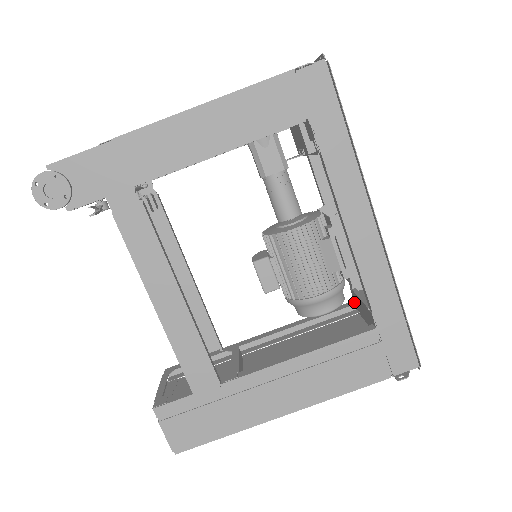
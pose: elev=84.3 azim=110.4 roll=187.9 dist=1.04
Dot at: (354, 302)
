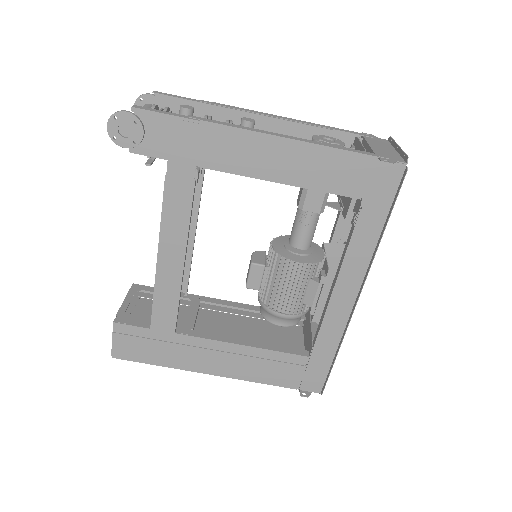
Dot at: (305, 317)
